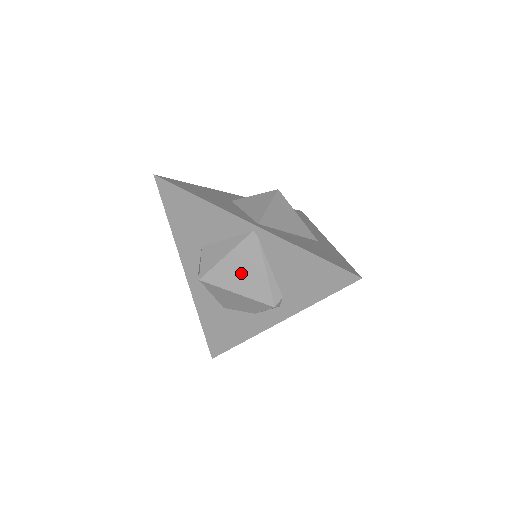
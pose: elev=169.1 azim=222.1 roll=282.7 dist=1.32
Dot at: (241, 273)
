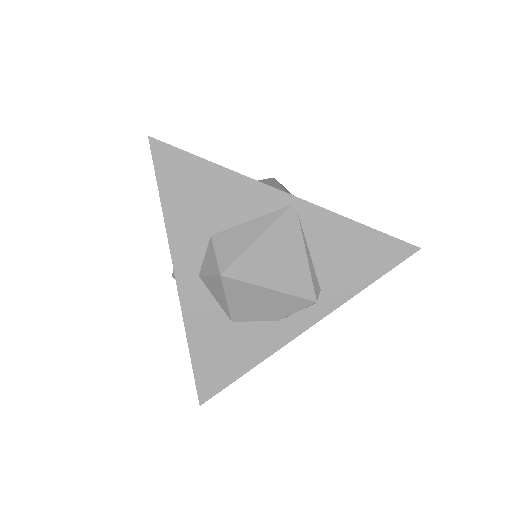
Dot at: (276, 261)
